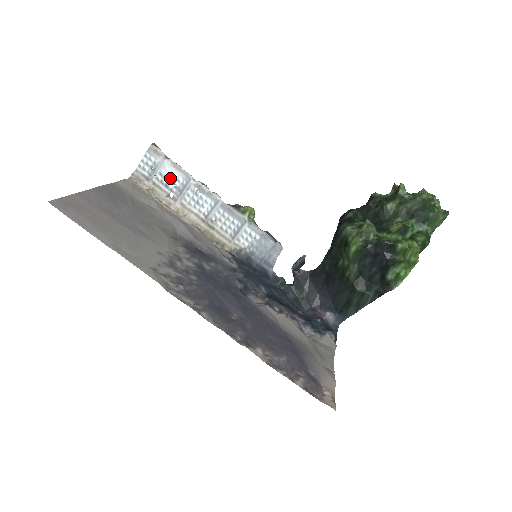
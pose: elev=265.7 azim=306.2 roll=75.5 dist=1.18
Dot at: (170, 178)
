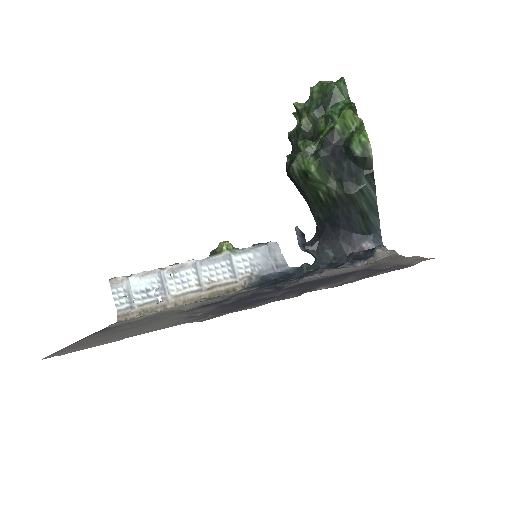
Dot at: (146, 288)
